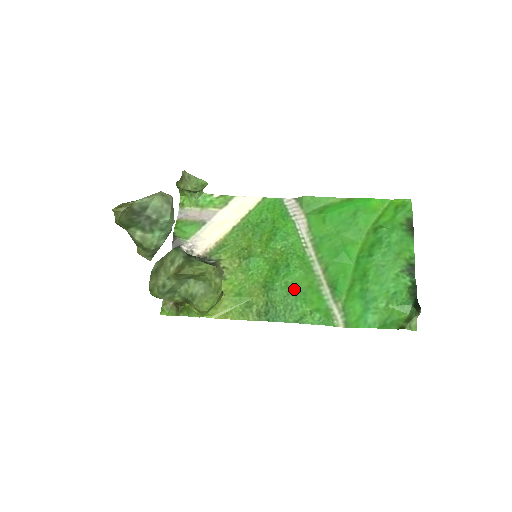
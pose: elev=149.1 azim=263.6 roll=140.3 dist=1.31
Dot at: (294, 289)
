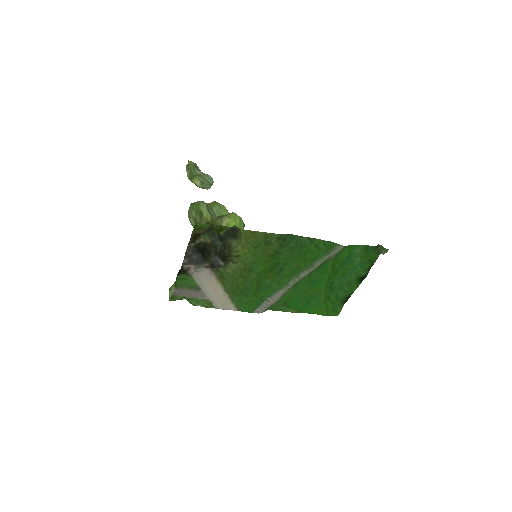
Dot at: (295, 257)
